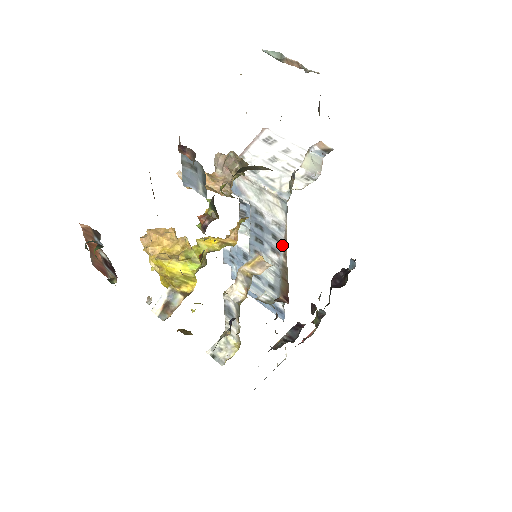
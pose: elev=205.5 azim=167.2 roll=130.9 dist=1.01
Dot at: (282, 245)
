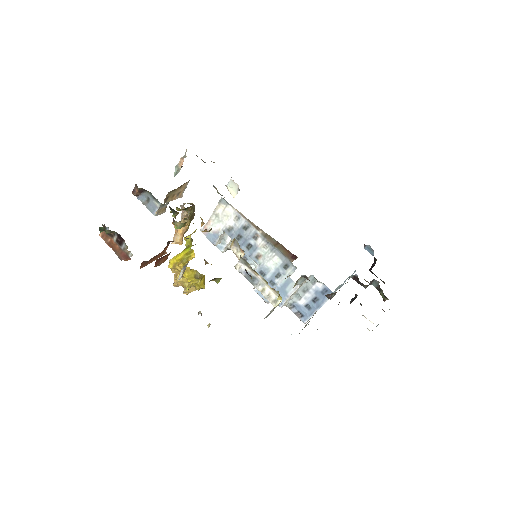
Dot at: (250, 225)
